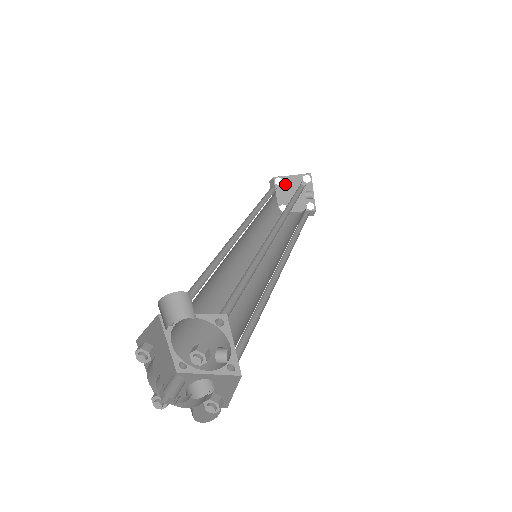
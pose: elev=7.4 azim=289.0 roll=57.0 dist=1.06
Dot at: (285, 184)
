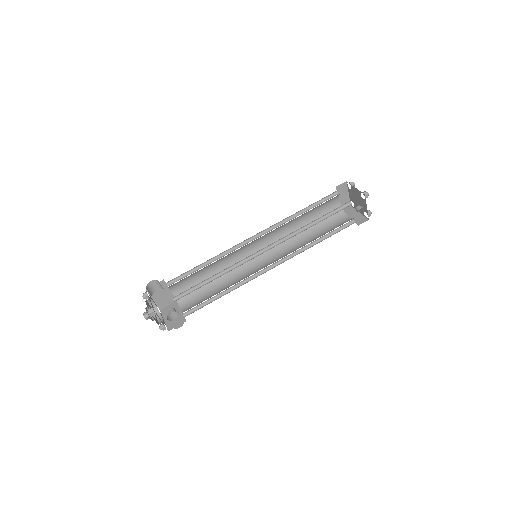
Dot at: (353, 190)
